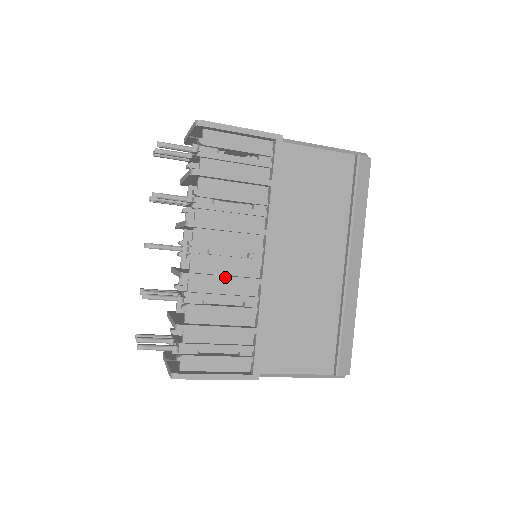
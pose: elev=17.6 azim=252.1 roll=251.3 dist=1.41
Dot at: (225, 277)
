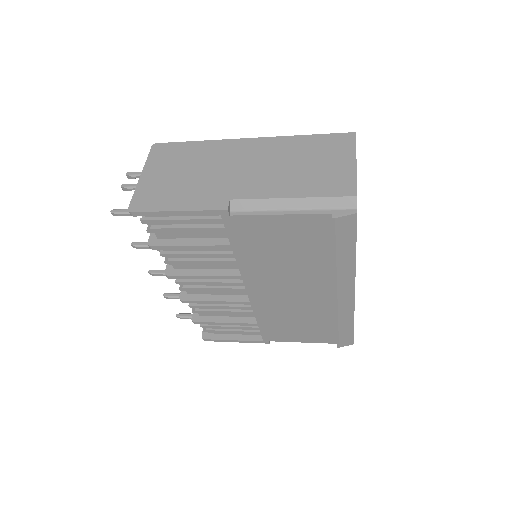
Dot at: (216, 302)
